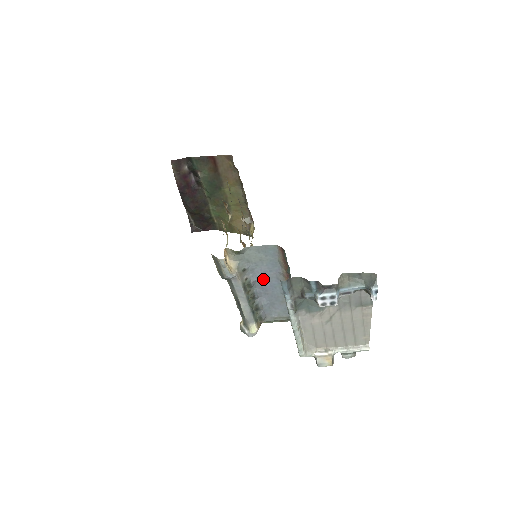
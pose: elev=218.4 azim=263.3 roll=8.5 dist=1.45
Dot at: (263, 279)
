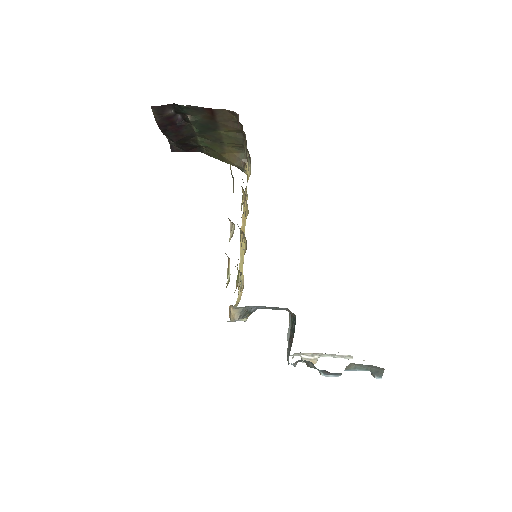
Dot at: occluded
